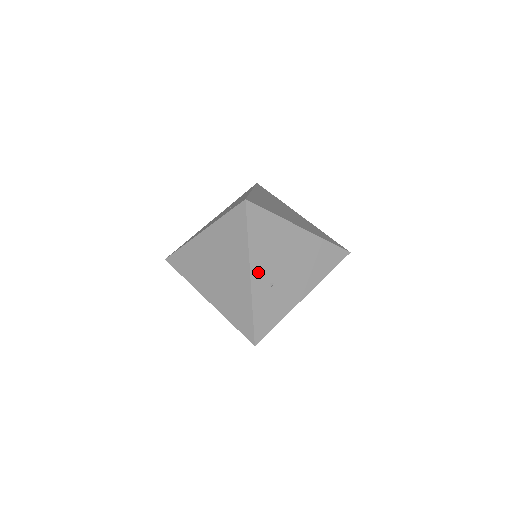
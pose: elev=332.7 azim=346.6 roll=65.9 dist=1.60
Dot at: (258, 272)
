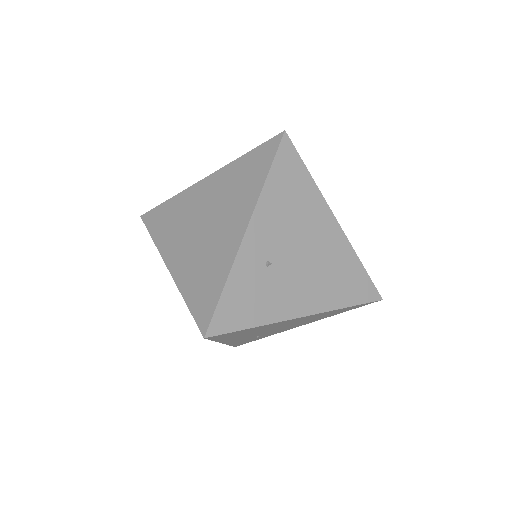
Dot at: (259, 232)
